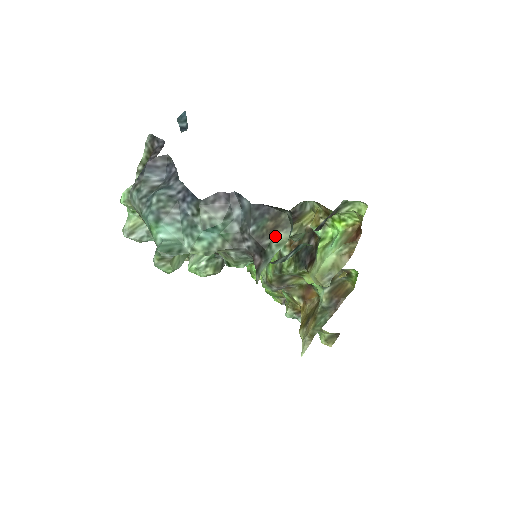
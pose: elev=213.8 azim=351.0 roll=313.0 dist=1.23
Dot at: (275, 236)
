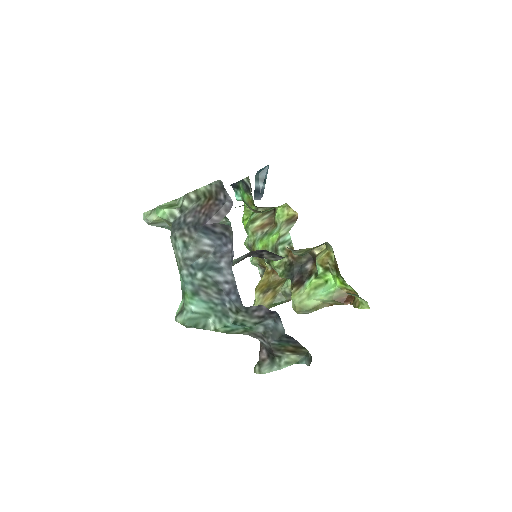
Dot at: (289, 355)
